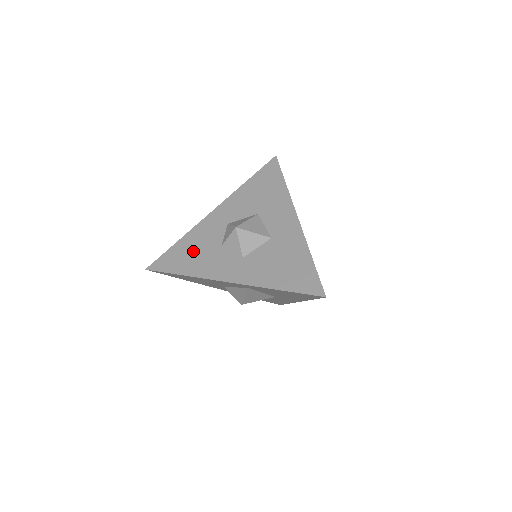
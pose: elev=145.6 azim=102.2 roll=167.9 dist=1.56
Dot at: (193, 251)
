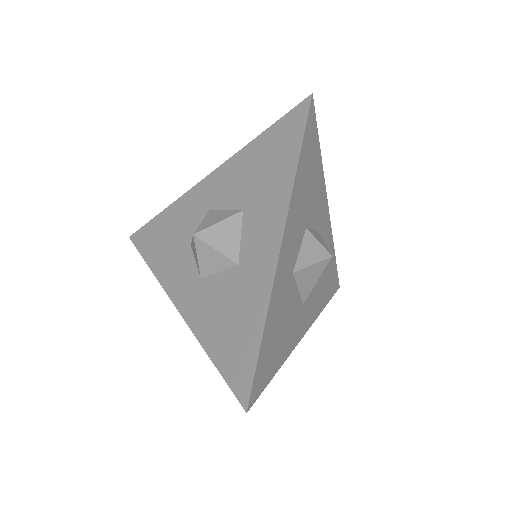
Dot at: (167, 236)
